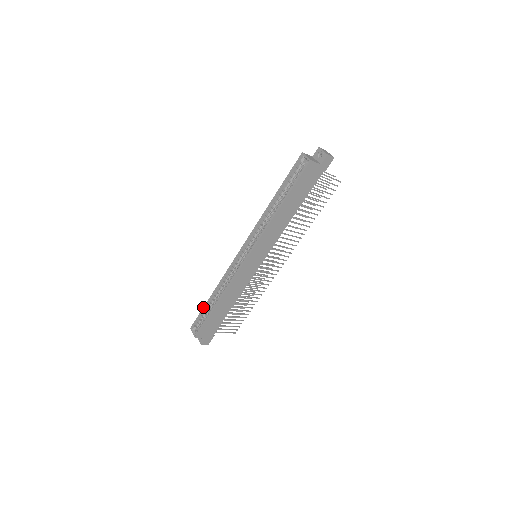
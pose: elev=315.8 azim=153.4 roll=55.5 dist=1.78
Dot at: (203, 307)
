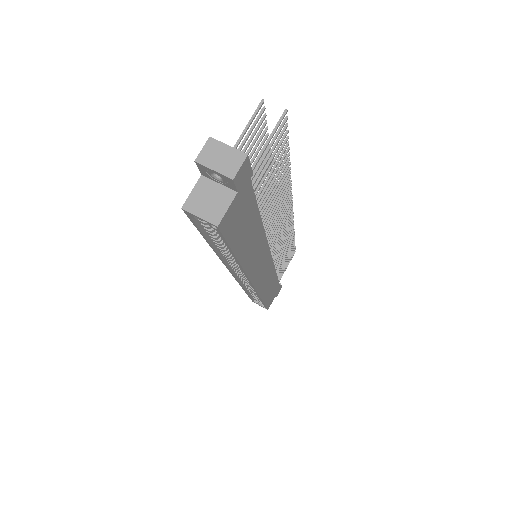
Dot at: occluded
